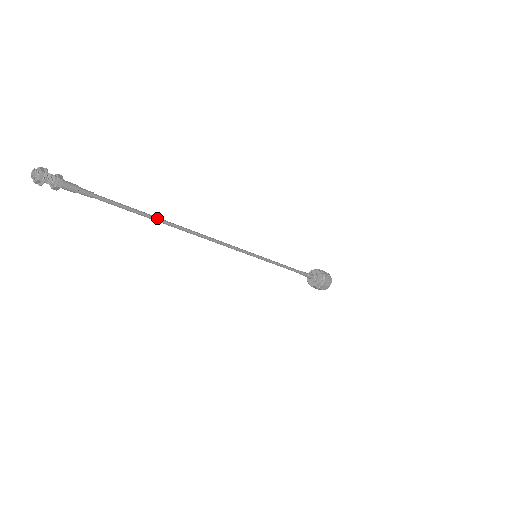
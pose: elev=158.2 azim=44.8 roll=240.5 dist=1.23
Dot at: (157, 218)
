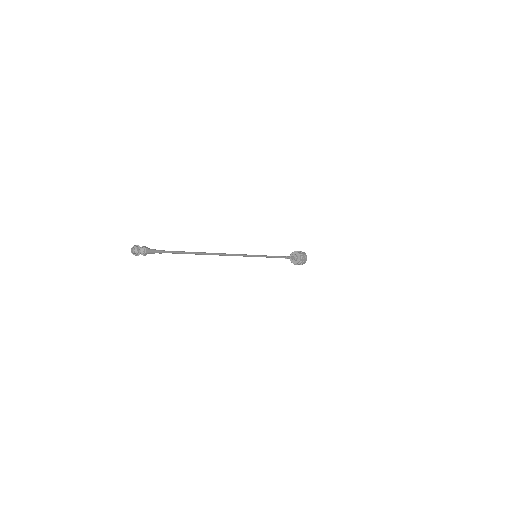
Dot at: (197, 252)
